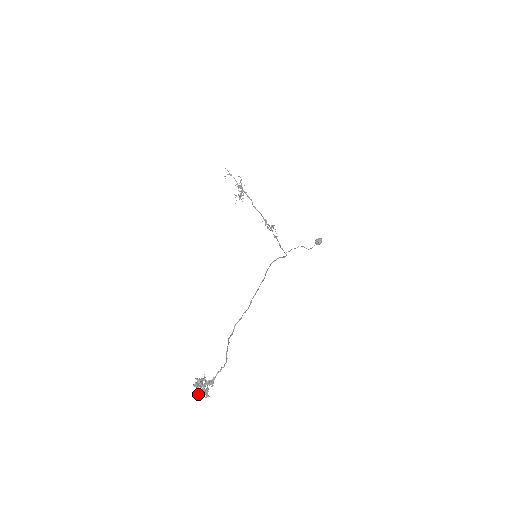
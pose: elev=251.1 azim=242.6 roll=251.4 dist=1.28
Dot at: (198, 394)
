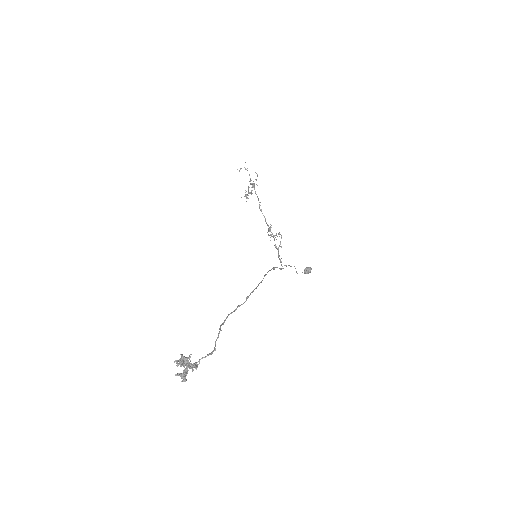
Dot at: (176, 374)
